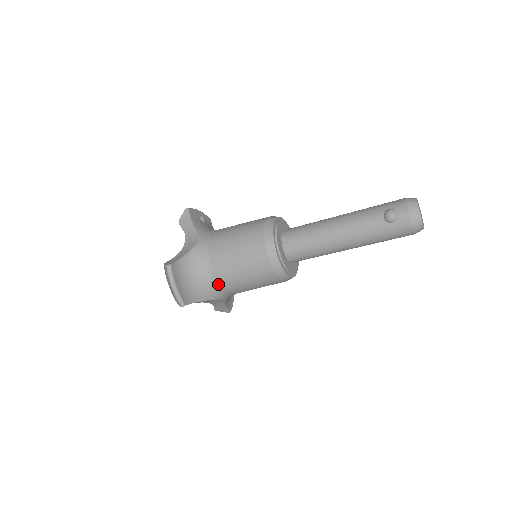
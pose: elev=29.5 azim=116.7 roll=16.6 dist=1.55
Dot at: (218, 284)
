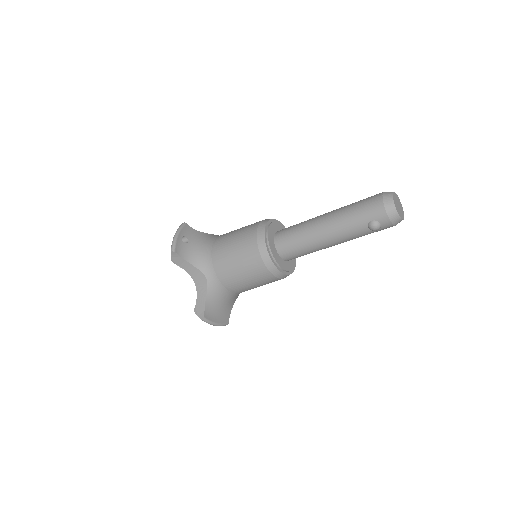
Dot at: occluded
